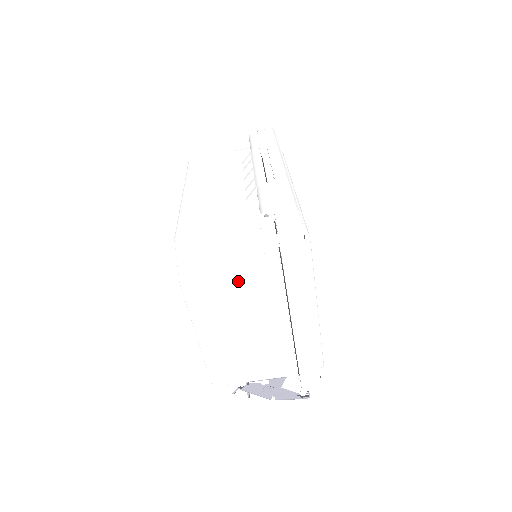
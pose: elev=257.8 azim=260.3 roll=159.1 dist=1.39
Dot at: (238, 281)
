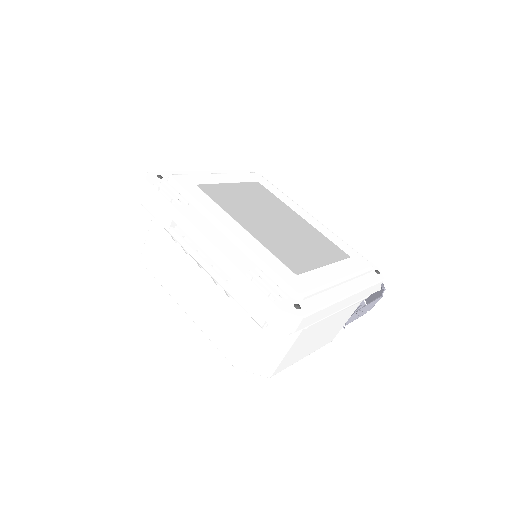
Dot at: (293, 347)
